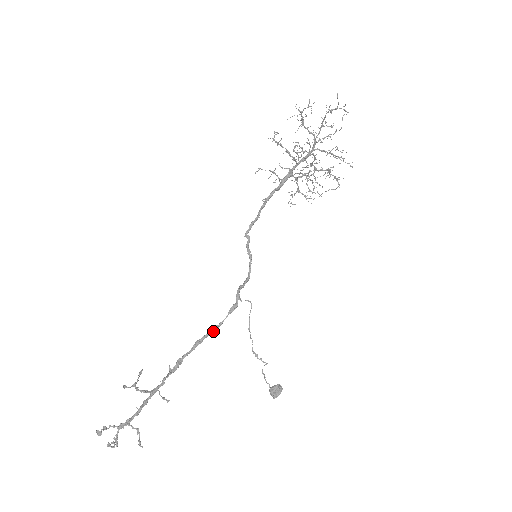
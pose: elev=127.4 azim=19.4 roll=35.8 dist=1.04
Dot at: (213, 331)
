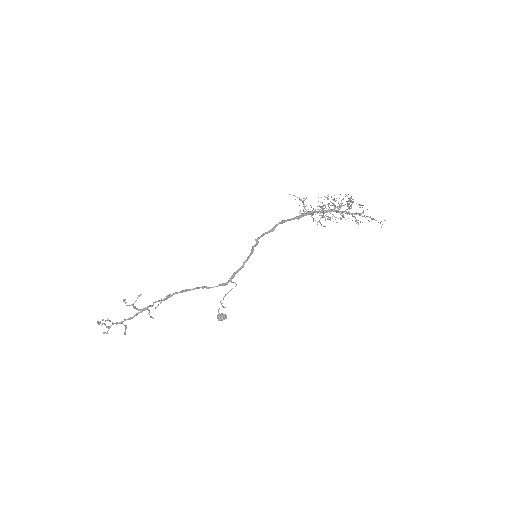
Dot at: occluded
